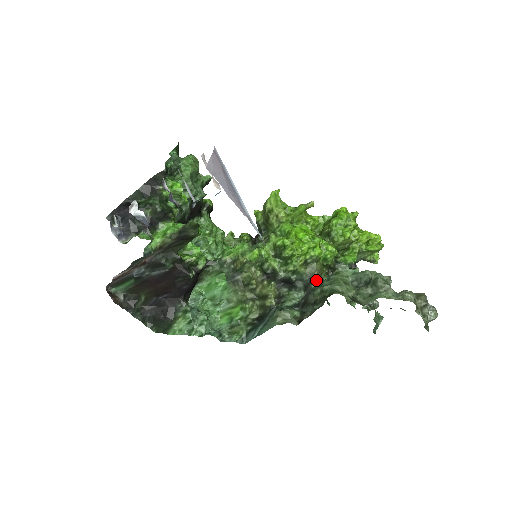
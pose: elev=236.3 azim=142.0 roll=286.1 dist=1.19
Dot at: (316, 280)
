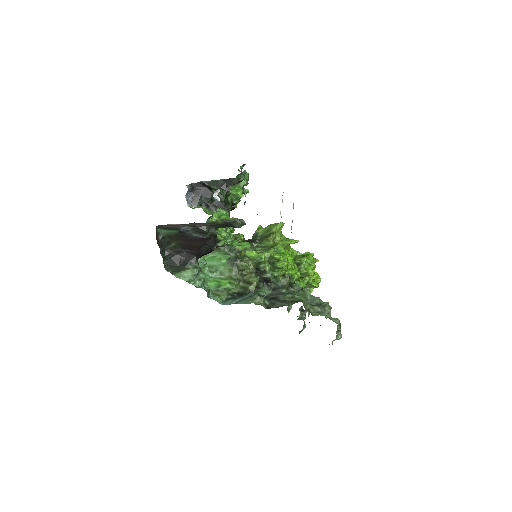
Dot at: (285, 288)
